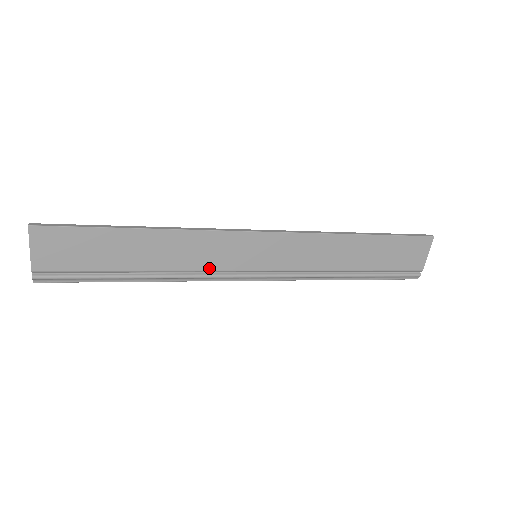
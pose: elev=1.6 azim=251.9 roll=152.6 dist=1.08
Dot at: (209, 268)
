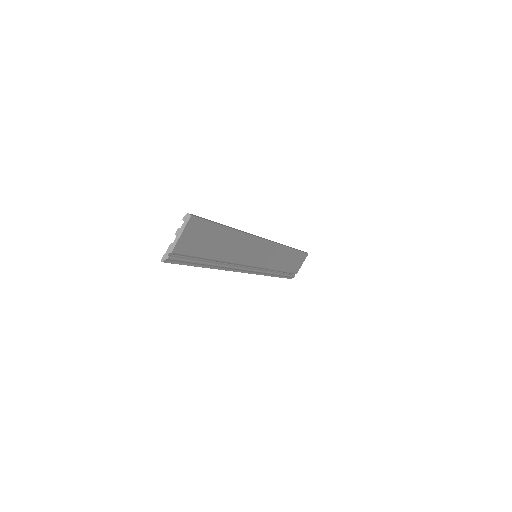
Dot at: (239, 262)
